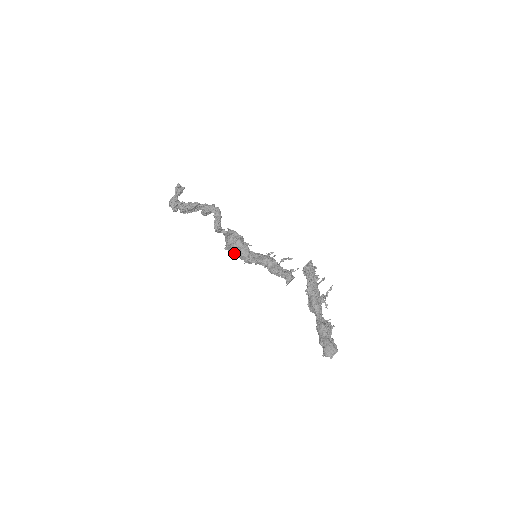
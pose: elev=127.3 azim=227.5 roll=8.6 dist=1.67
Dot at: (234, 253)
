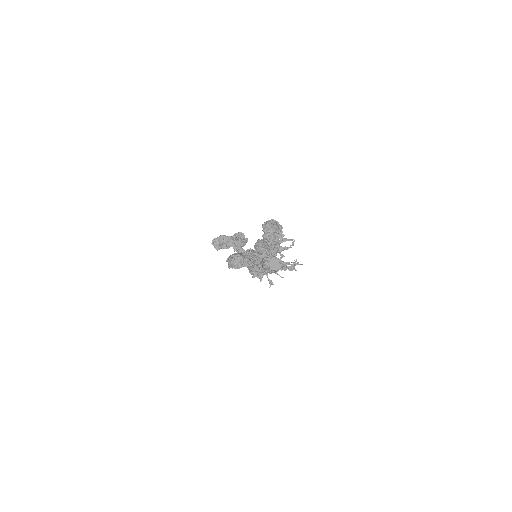
Dot at: (247, 267)
